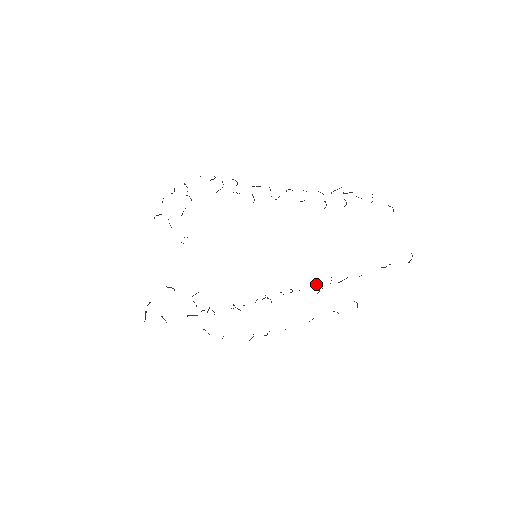
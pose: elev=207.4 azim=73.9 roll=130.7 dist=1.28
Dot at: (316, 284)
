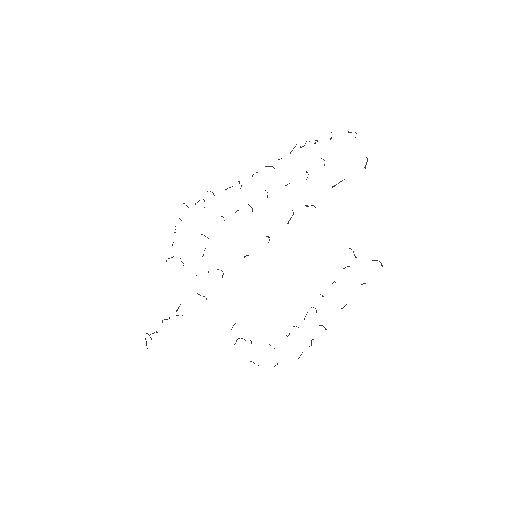
Dot at: (266, 236)
